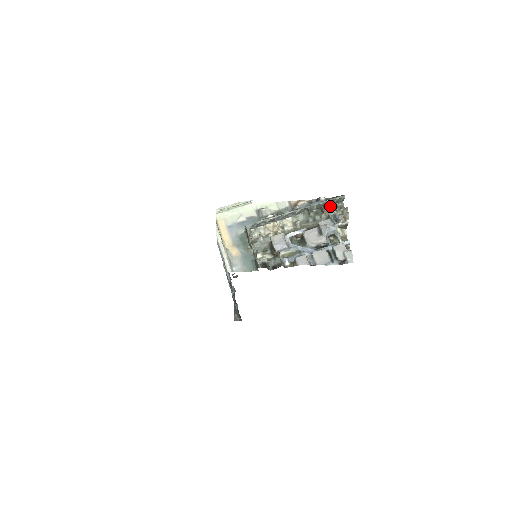
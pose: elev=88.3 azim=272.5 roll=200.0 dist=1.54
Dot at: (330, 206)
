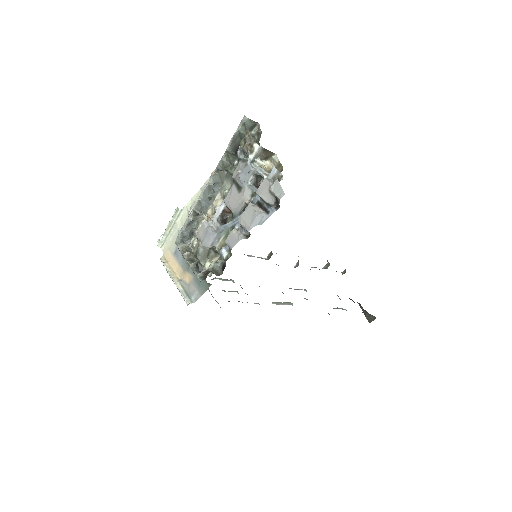
Dot at: occluded
